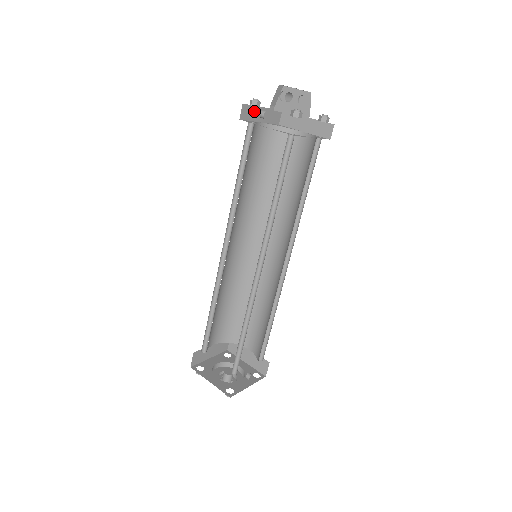
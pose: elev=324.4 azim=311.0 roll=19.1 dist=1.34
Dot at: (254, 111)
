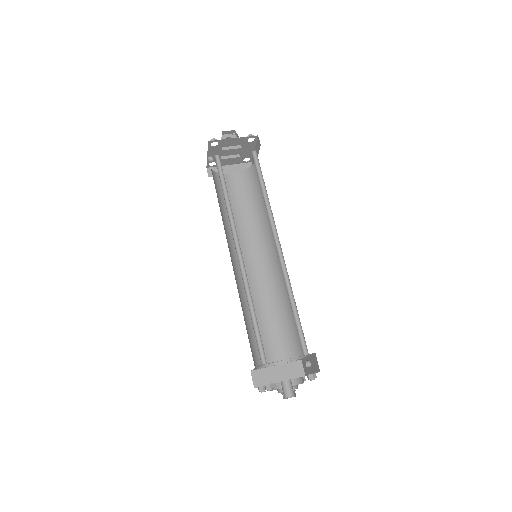
Dot at: occluded
